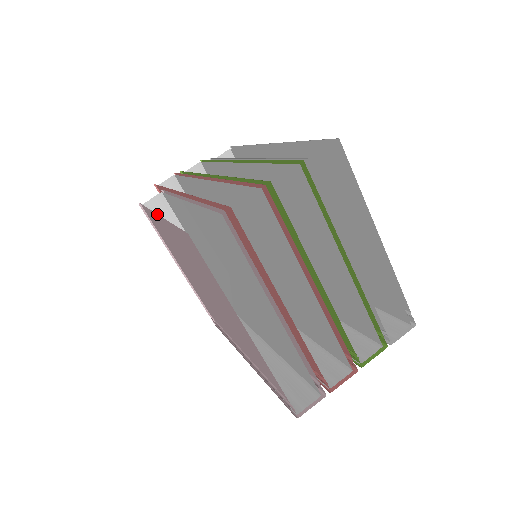
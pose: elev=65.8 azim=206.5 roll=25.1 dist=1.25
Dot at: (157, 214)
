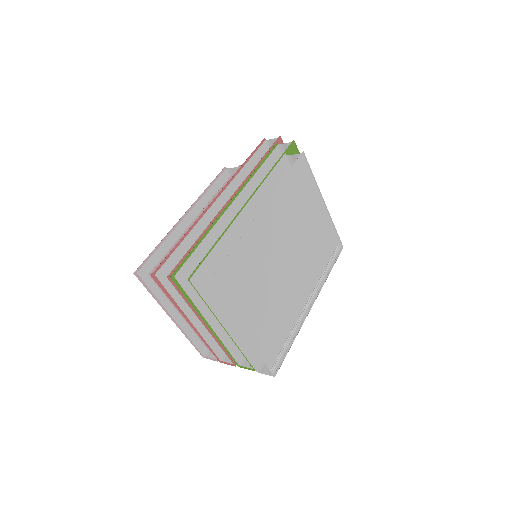
Dot at: (186, 213)
